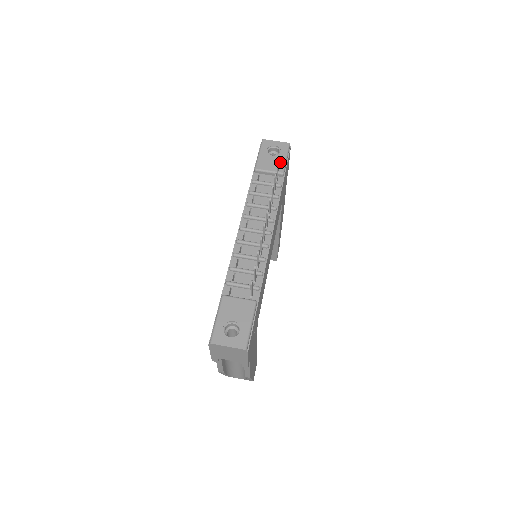
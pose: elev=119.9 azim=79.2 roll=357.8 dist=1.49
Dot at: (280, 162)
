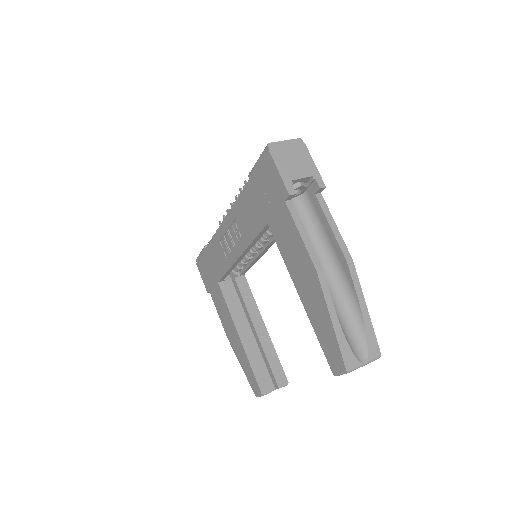
Dot at: occluded
